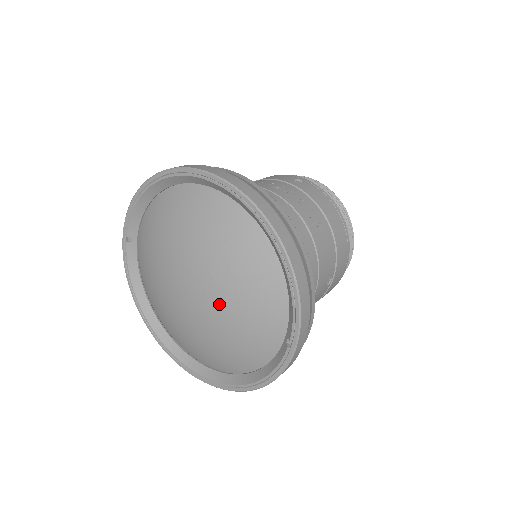
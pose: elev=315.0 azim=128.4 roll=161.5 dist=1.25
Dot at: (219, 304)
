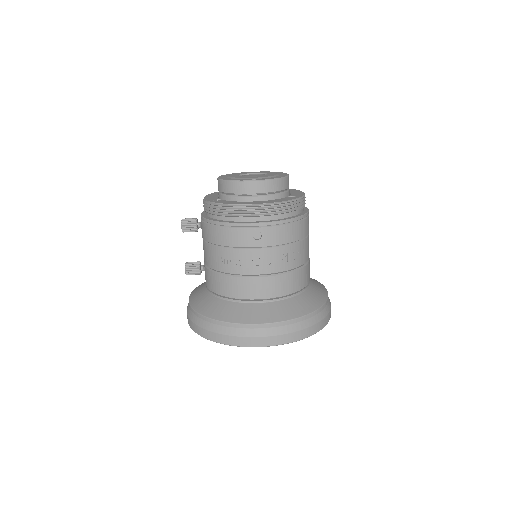
Dot at: occluded
